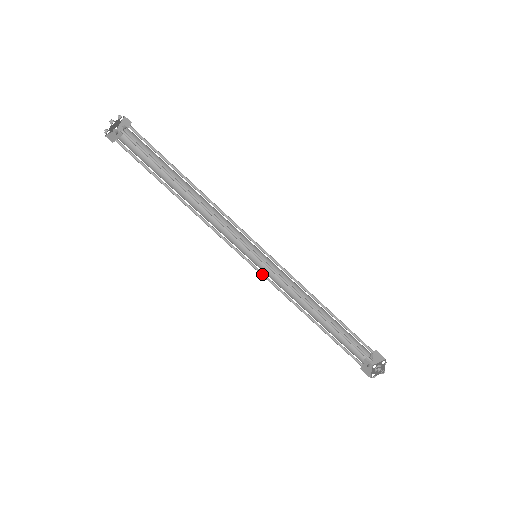
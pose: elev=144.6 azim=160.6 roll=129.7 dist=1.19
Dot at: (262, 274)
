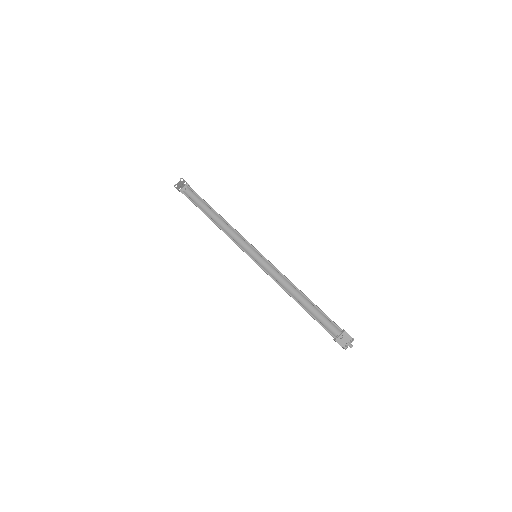
Dot at: (259, 266)
